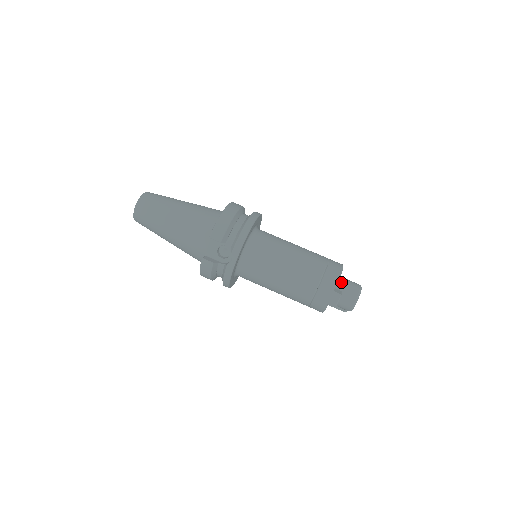
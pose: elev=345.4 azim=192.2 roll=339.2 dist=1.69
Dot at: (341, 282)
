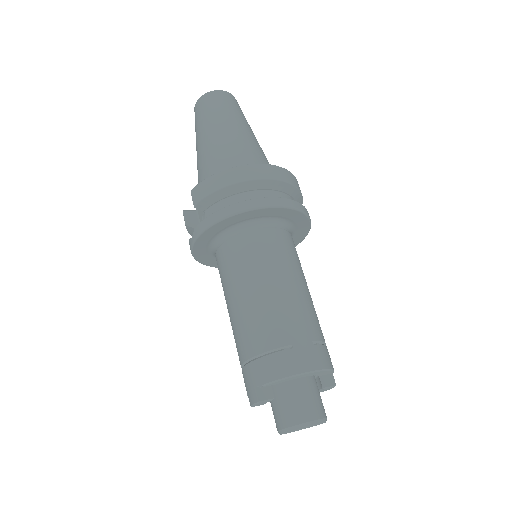
Dot at: (290, 387)
